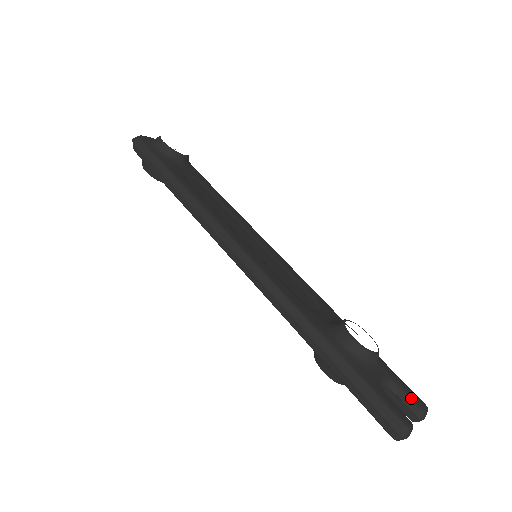
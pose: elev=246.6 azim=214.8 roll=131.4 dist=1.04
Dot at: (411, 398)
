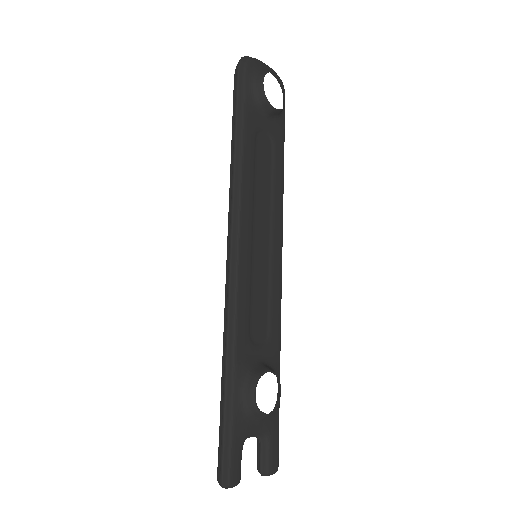
Dot at: (269, 458)
